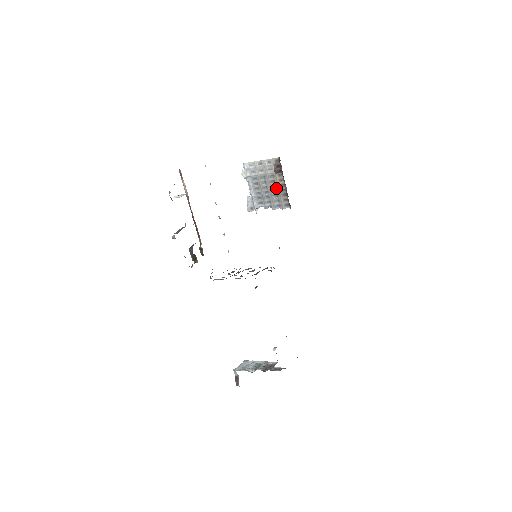
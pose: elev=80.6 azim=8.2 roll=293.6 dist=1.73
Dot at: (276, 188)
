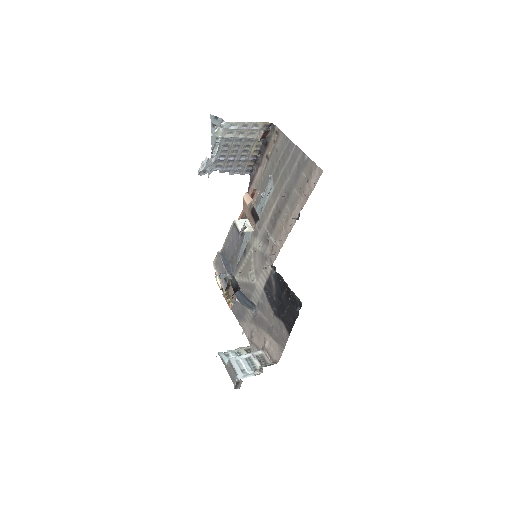
Dot at: (247, 153)
